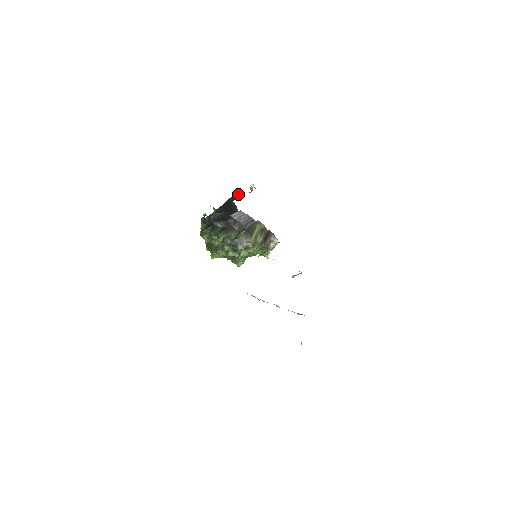
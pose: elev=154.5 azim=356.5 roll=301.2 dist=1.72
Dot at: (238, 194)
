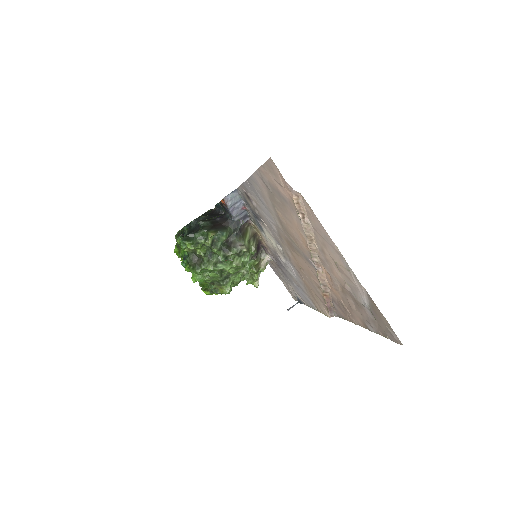
Dot at: occluded
